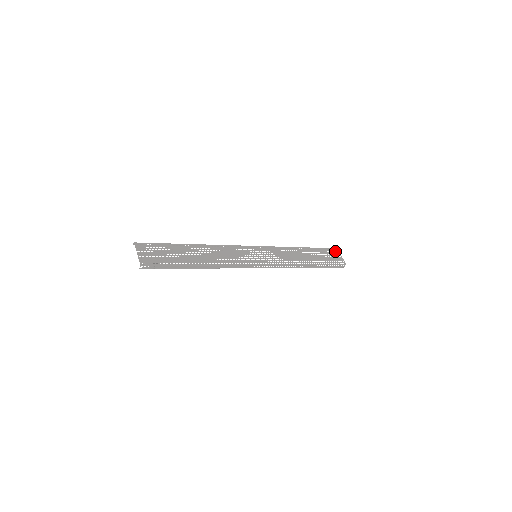
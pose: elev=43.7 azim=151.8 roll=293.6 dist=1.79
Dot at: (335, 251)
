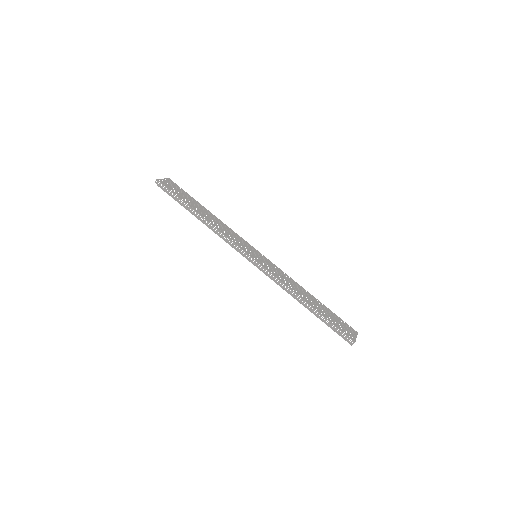
Dot at: (352, 330)
